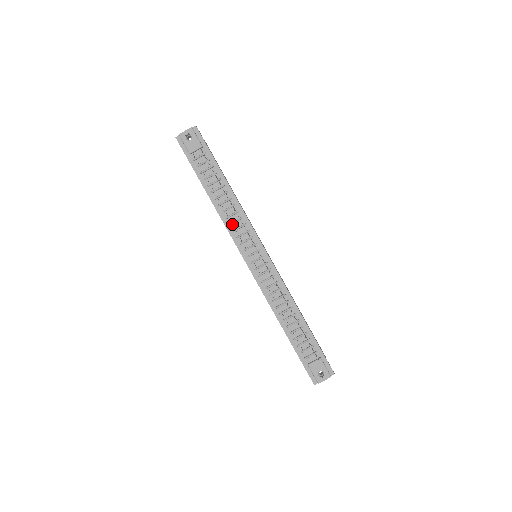
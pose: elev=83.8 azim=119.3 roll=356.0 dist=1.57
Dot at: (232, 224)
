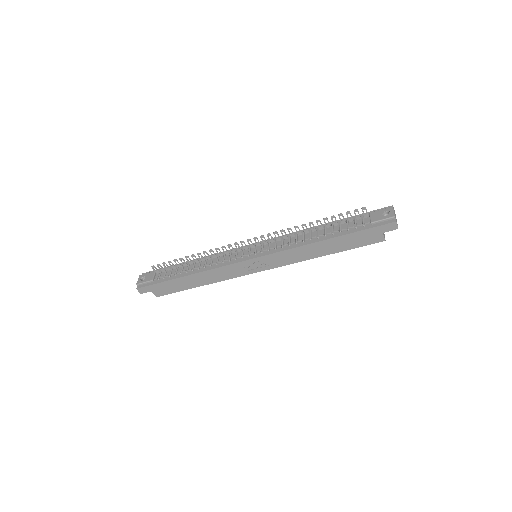
Dot at: (218, 263)
